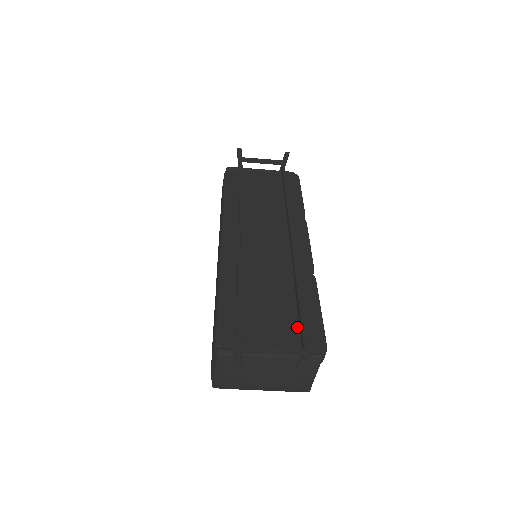
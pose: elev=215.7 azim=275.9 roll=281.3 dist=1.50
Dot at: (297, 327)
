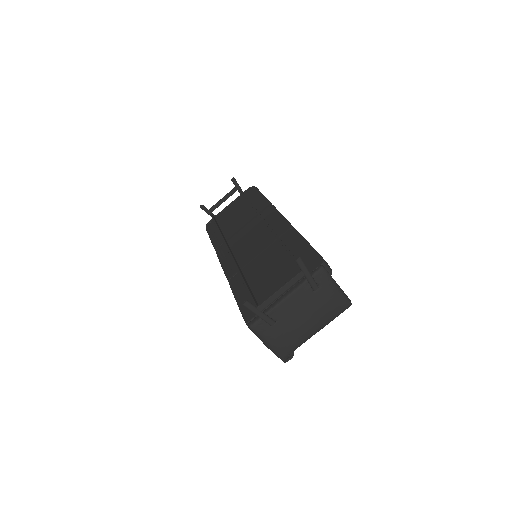
Dot at: (295, 266)
